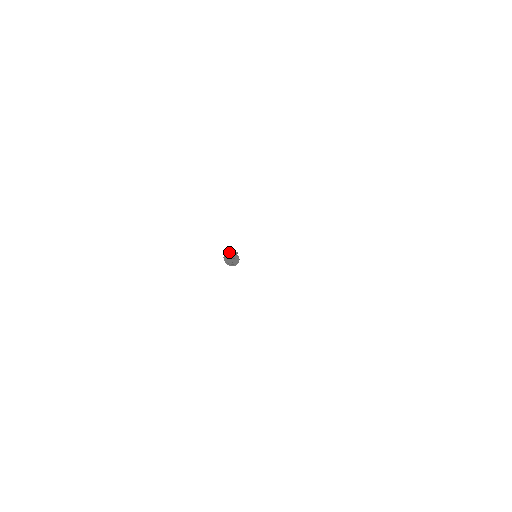
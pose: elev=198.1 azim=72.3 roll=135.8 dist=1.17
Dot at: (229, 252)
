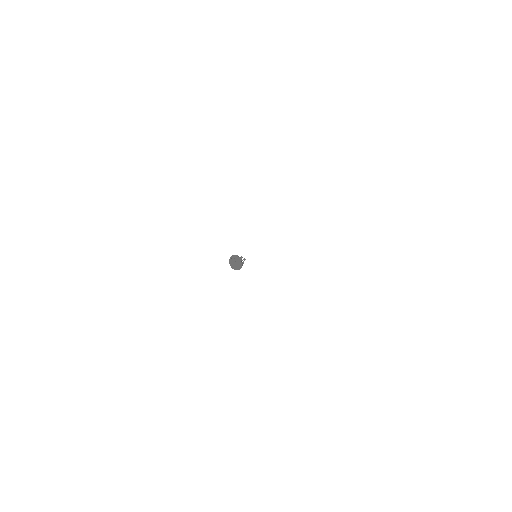
Dot at: (233, 256)
